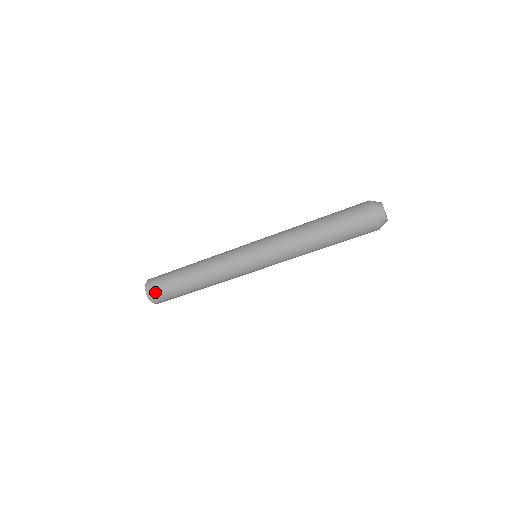
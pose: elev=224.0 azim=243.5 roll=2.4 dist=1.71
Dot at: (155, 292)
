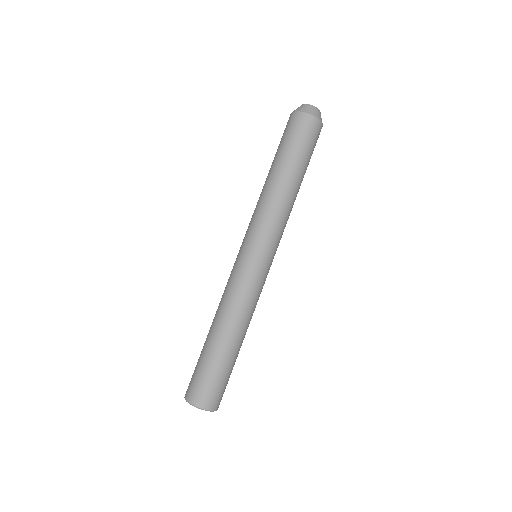
Dot at: (197, 391)
